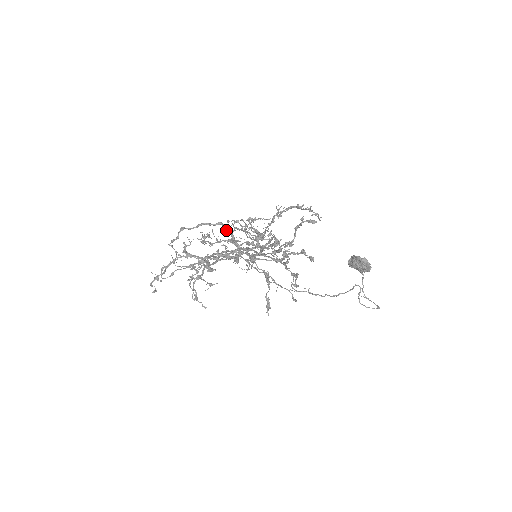
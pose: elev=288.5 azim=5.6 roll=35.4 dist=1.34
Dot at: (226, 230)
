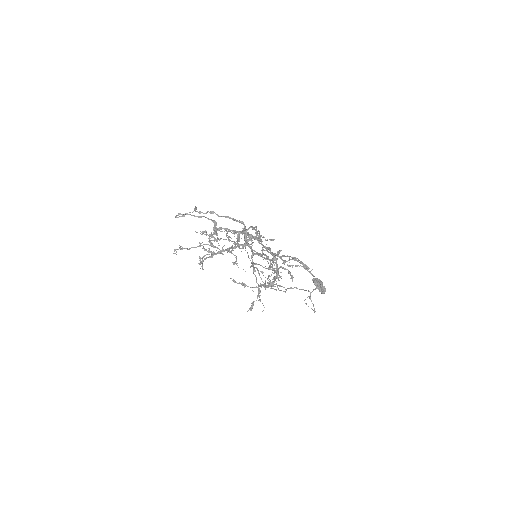
Dot at: (244, 229)
